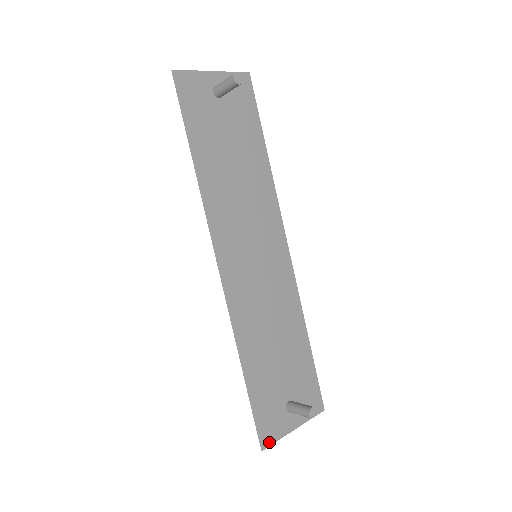
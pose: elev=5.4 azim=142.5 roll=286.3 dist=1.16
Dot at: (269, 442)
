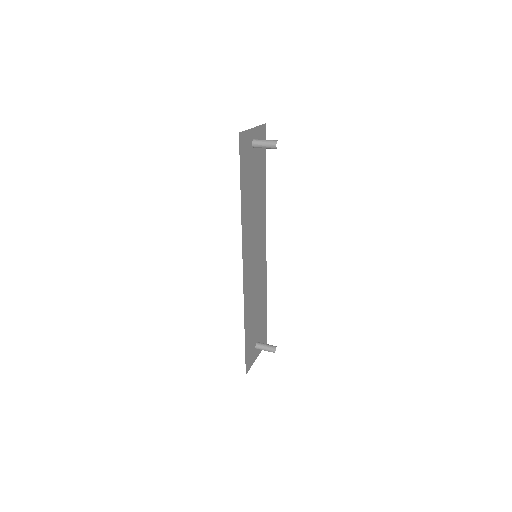
Dot at: (248, 369)
